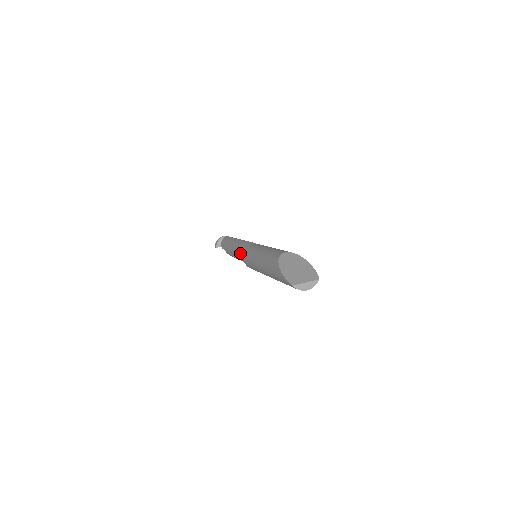
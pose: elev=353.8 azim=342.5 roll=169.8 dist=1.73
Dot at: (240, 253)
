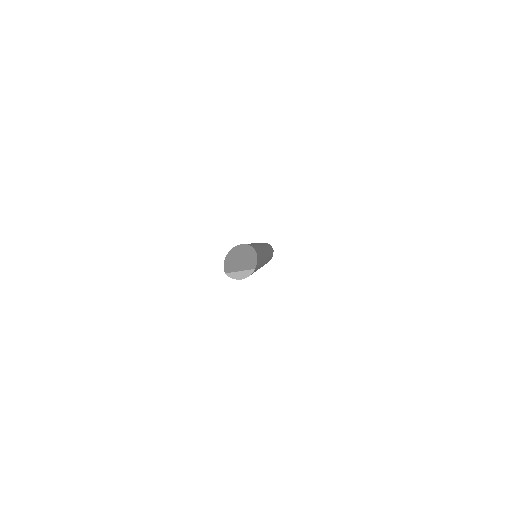
Dot at: occluded
